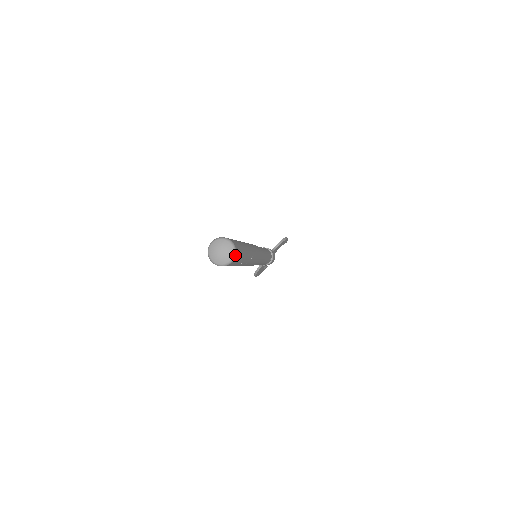
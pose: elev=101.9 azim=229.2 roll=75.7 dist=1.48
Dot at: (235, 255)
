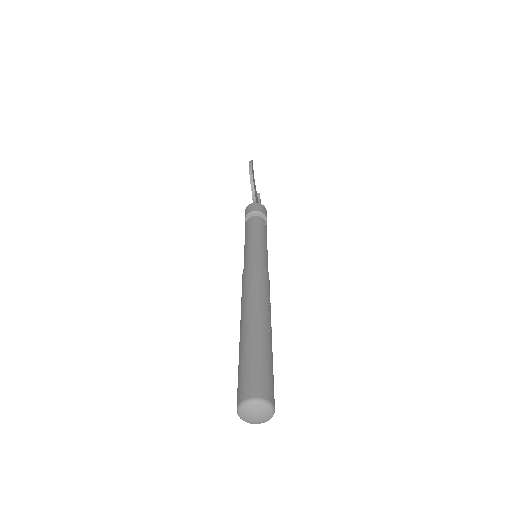
Dot at: (271, 404)
